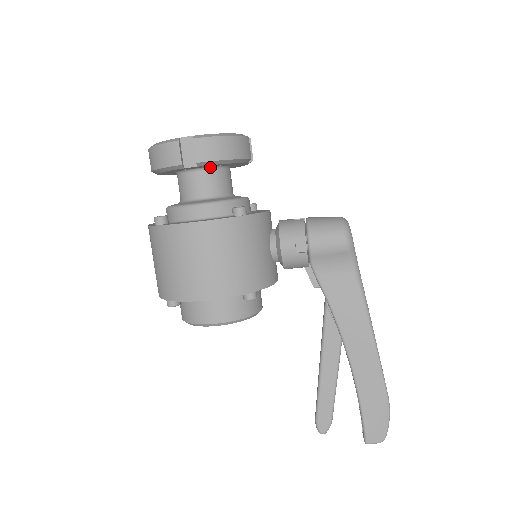
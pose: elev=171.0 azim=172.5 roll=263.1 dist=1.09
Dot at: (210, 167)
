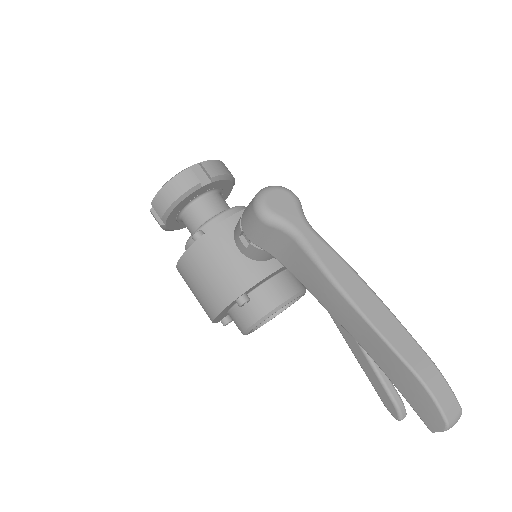
Dot at: (184, 209)
